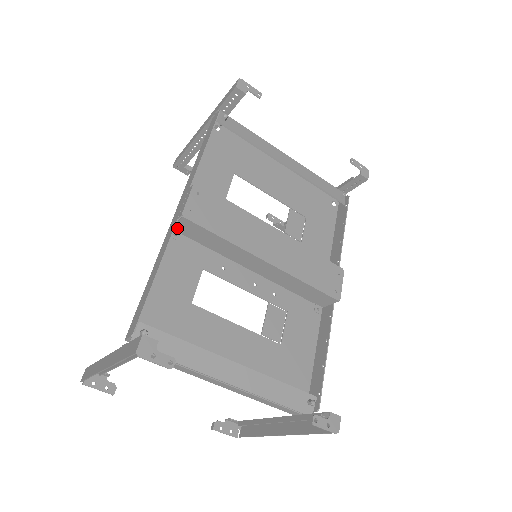
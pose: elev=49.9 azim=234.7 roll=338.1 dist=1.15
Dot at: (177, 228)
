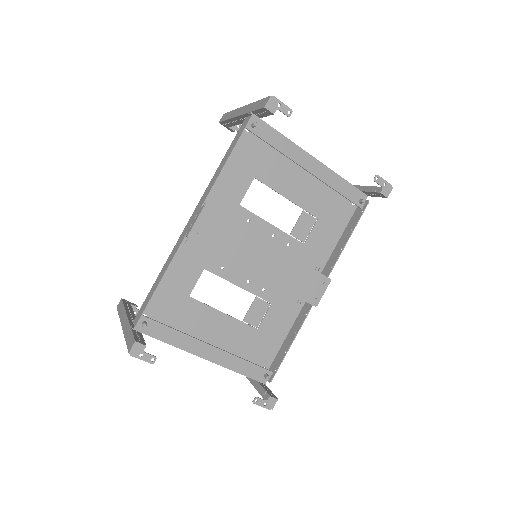
Dot at: occluded
